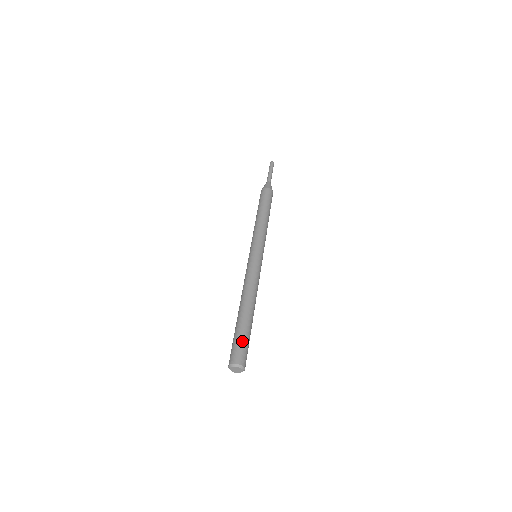
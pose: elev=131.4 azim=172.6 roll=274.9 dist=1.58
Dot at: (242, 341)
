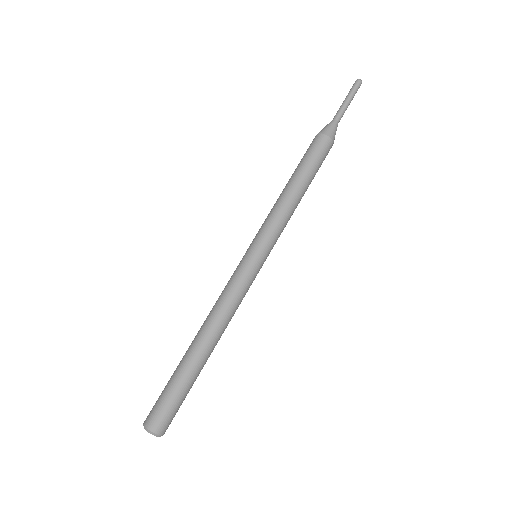
Dot at: (178, 401)
